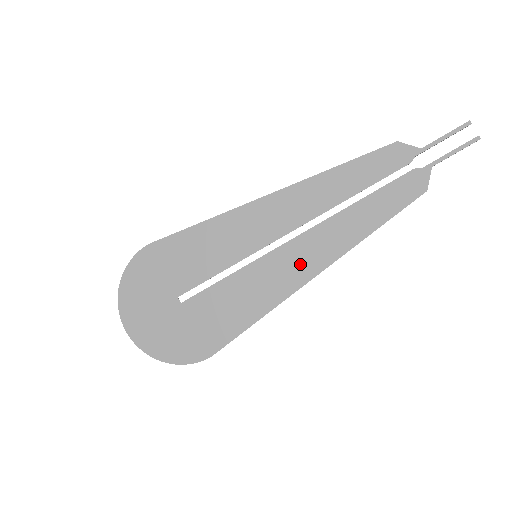
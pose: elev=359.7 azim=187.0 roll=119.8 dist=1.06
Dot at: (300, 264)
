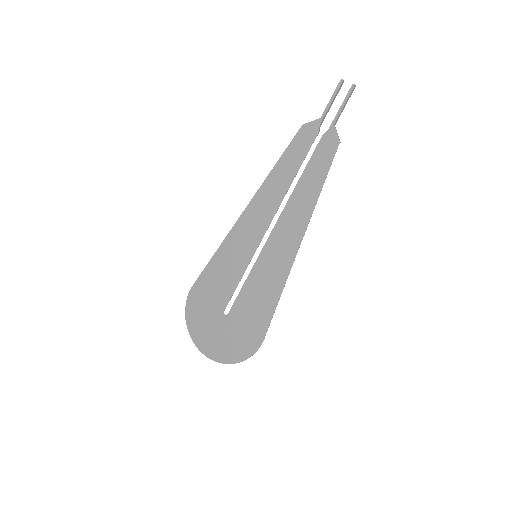
Dot at: (286, 244)
